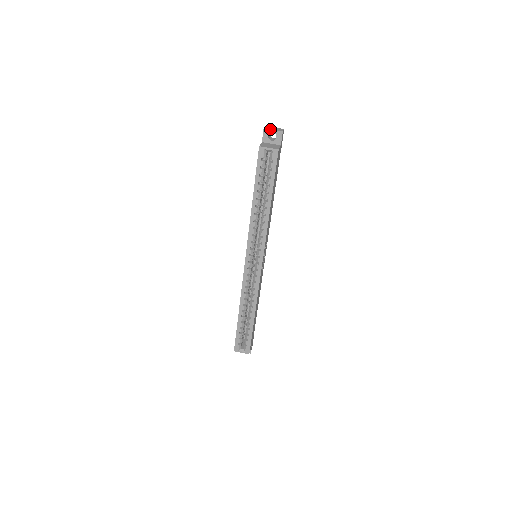
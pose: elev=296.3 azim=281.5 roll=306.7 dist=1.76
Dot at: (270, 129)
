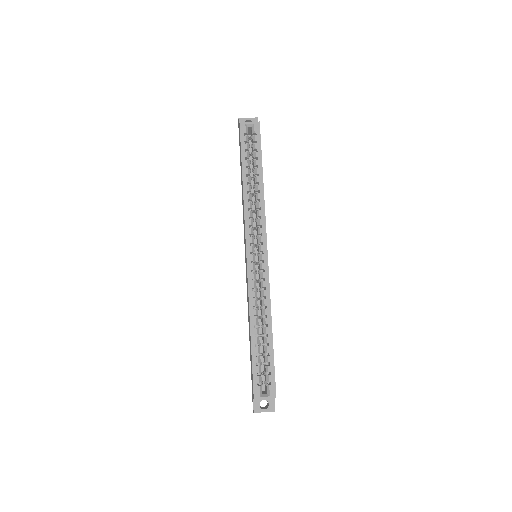
Dot at: occluded
